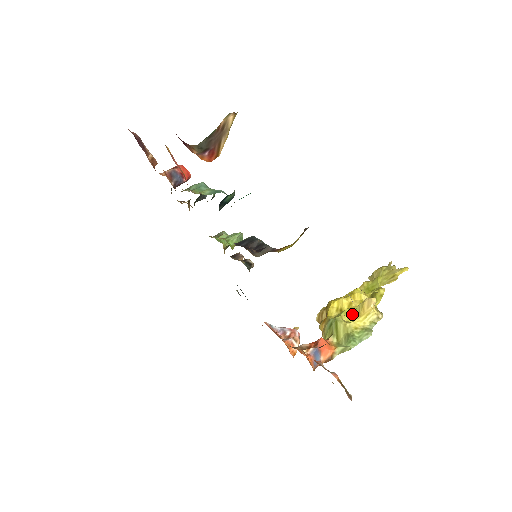
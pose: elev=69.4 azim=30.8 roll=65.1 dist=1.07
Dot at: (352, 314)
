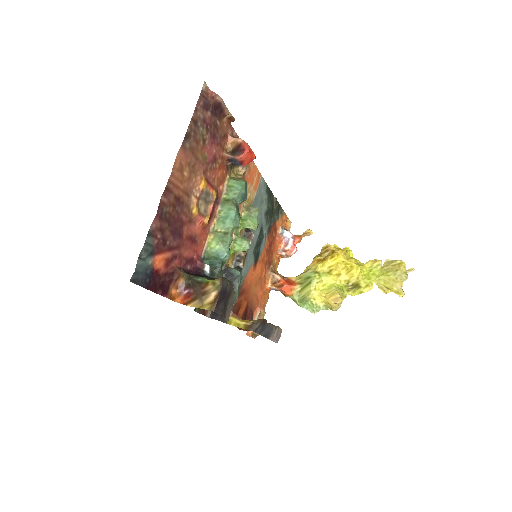
Dot at: (327, 286)
